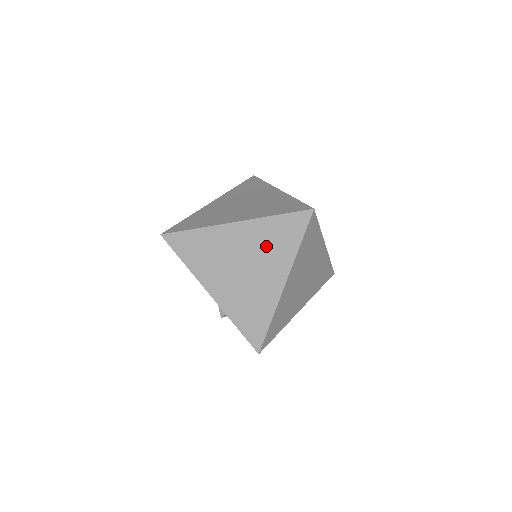
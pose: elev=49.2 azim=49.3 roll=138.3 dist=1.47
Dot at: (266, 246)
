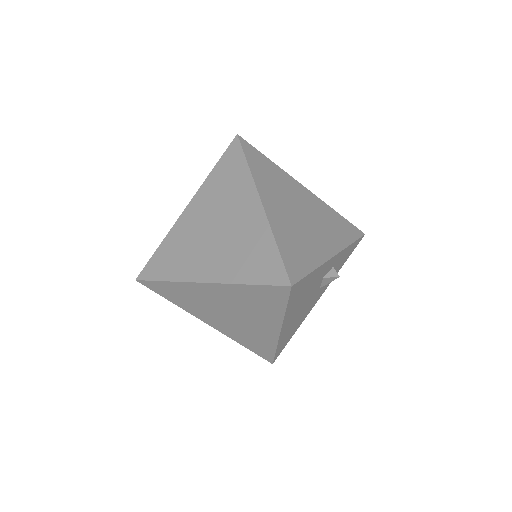
Dot at: (241, 246)
